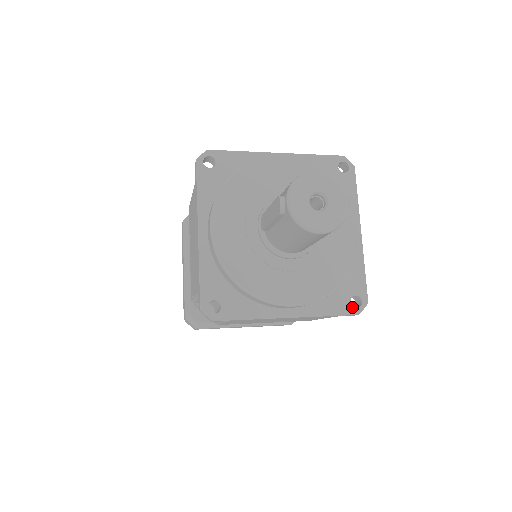
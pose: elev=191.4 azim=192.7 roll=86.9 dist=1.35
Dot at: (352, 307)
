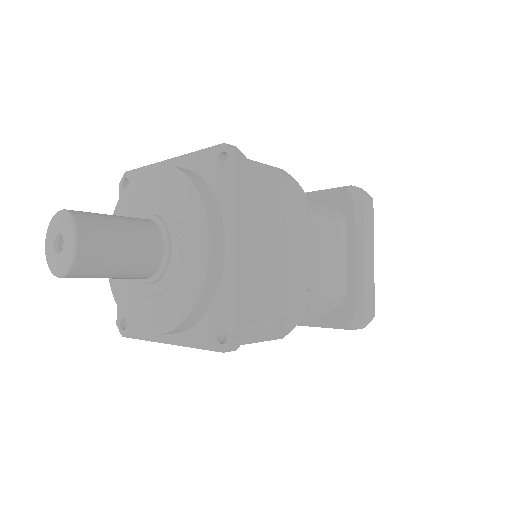
Dot at: (217, 342)
